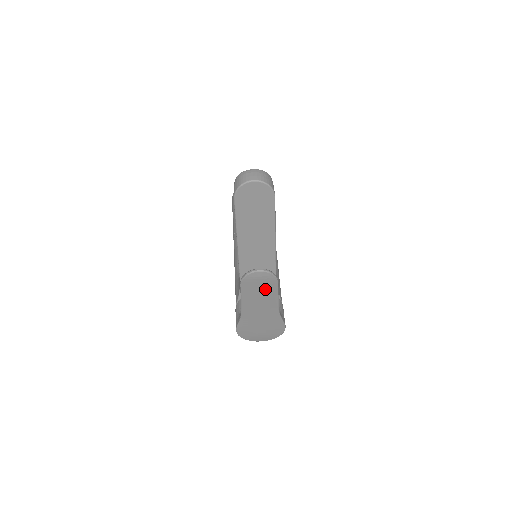
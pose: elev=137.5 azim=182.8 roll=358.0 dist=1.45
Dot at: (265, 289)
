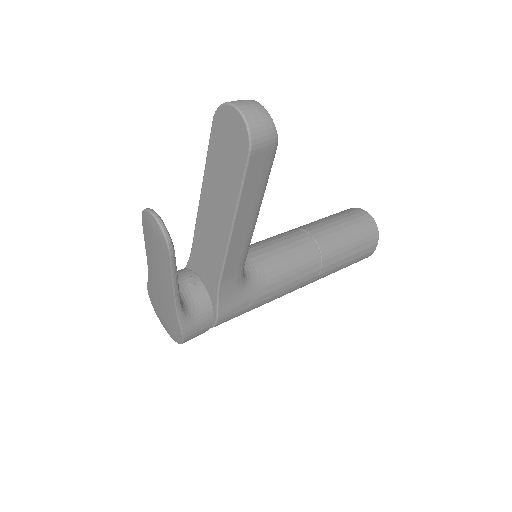
Dot at: (160, 252)
